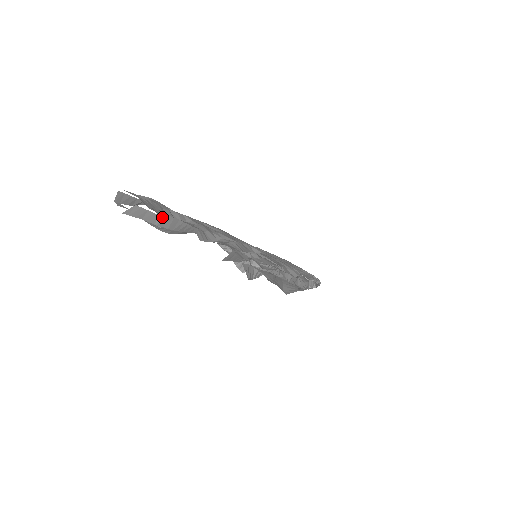
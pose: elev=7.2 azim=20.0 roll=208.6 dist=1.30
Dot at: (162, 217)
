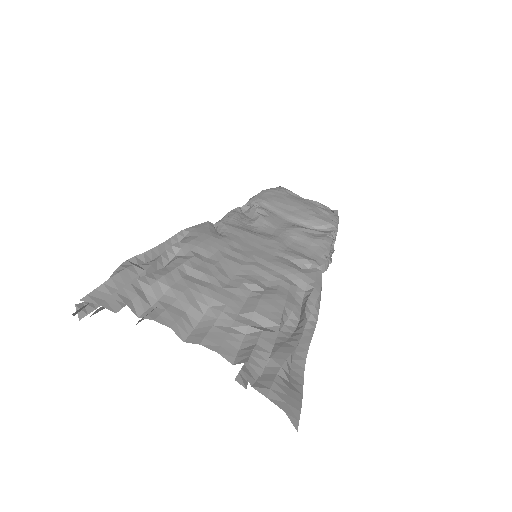
Dot at: occluded
